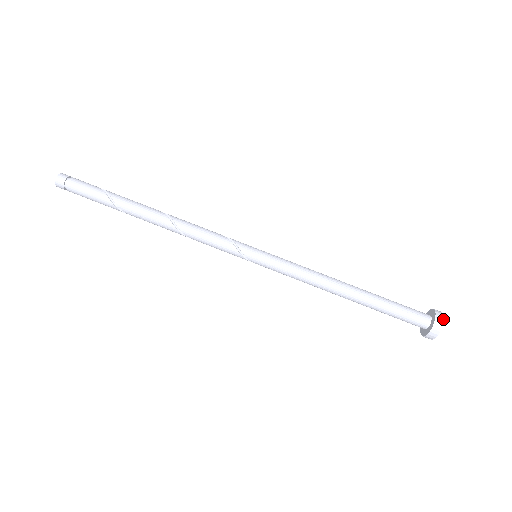
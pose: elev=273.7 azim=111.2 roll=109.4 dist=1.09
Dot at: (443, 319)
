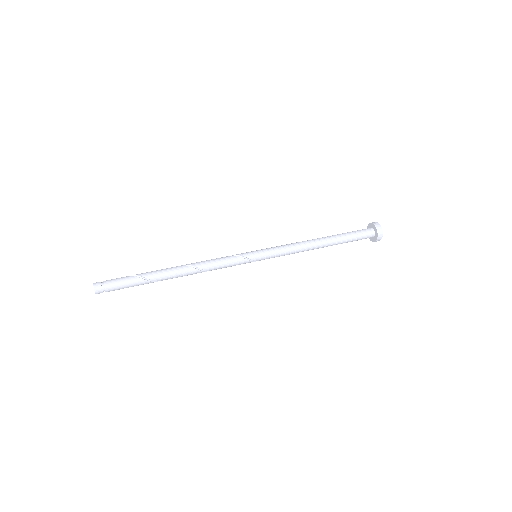
Dot at: (379, 224)
